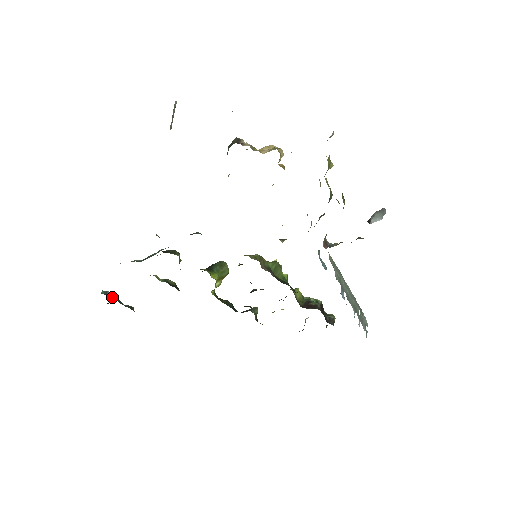
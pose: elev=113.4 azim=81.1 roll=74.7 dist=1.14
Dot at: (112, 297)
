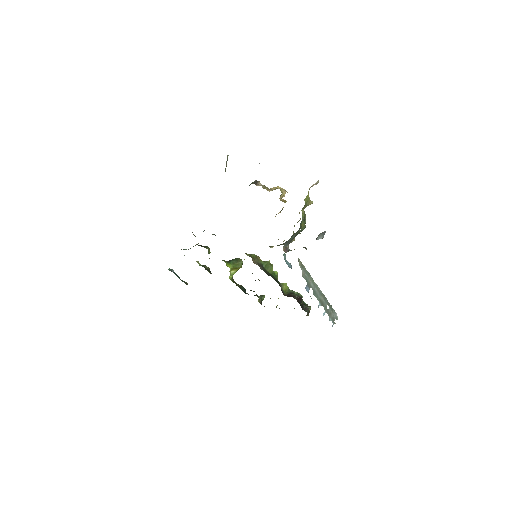
Dot at: (175, 274)
